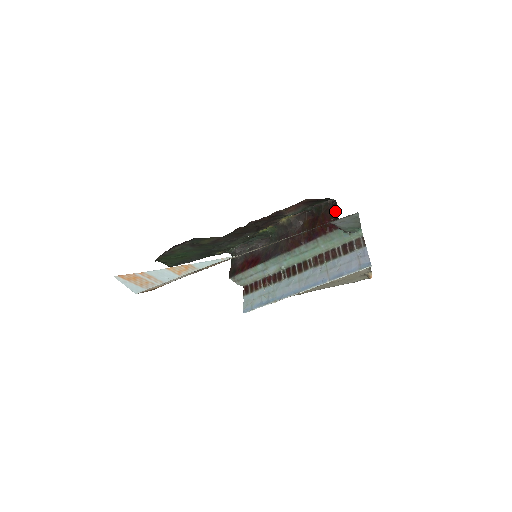
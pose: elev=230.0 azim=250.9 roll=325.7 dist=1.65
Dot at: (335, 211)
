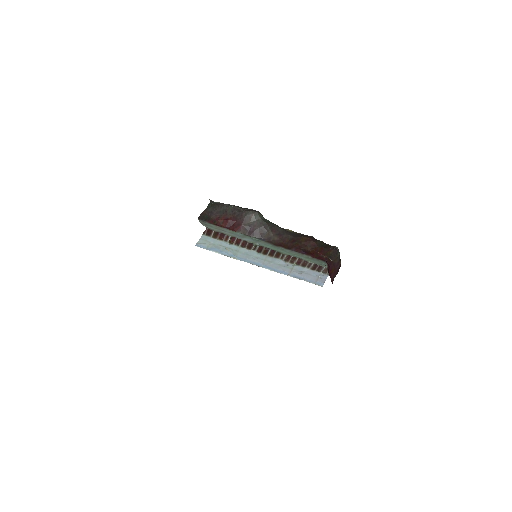
Dot at: (333, 256)
